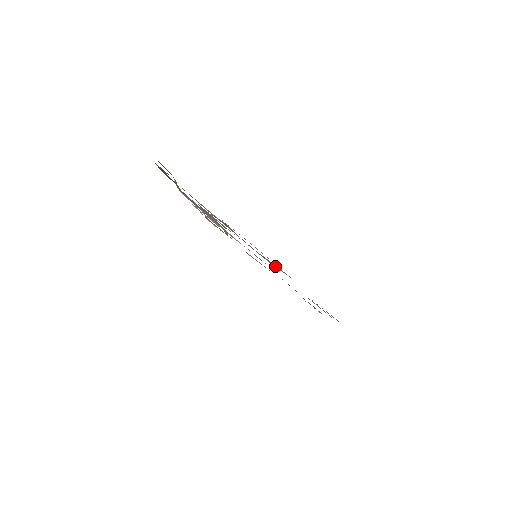
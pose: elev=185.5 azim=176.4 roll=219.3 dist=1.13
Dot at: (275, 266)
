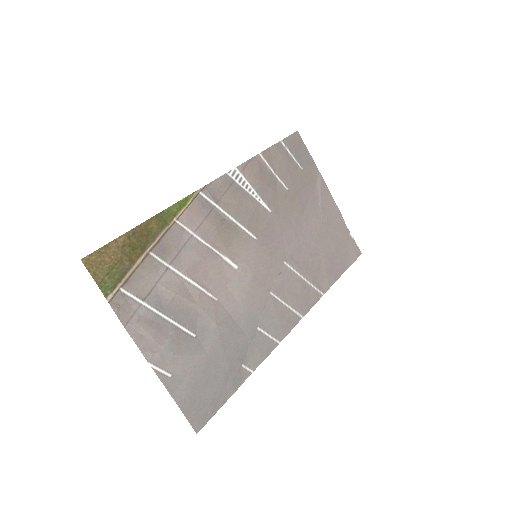
Dot at: (204, 335)
